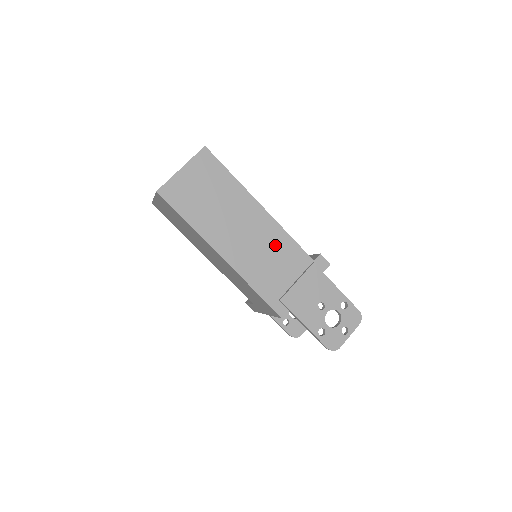
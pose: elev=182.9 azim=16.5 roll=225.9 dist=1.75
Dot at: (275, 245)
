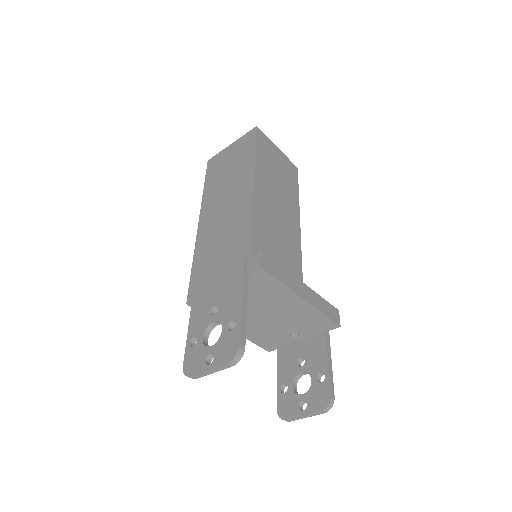
Dot at: (235, 225)
